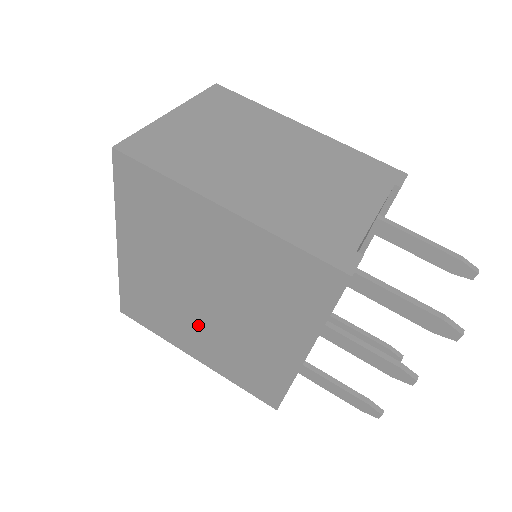
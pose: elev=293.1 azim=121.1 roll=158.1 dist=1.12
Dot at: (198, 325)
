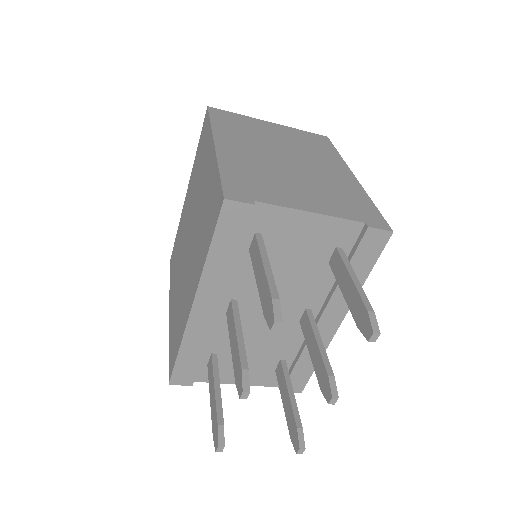
Dot at: (180, 271)
